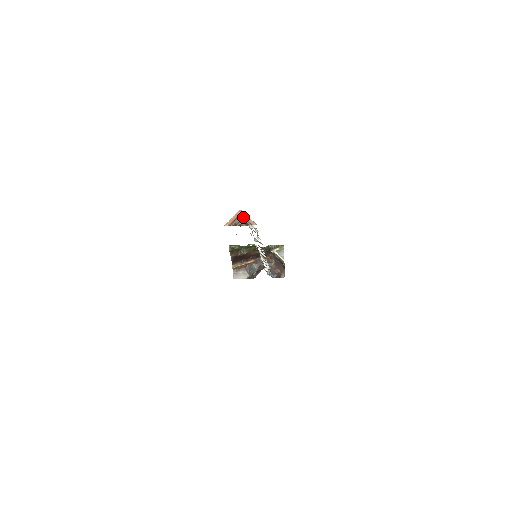
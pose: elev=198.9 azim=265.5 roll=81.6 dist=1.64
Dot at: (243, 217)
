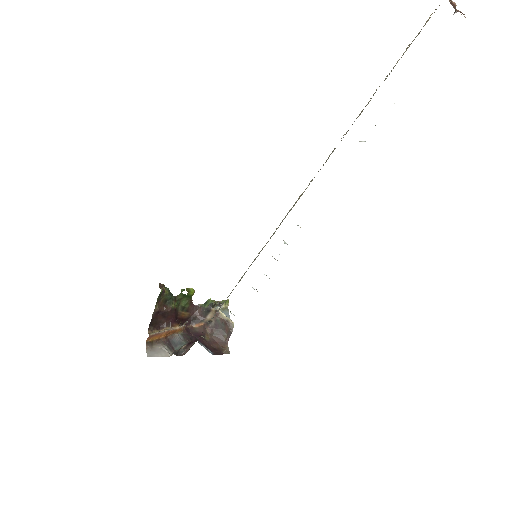
Dot at: (454, 5)
